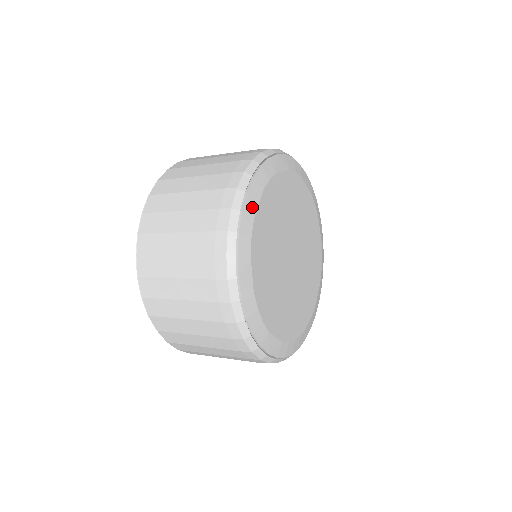
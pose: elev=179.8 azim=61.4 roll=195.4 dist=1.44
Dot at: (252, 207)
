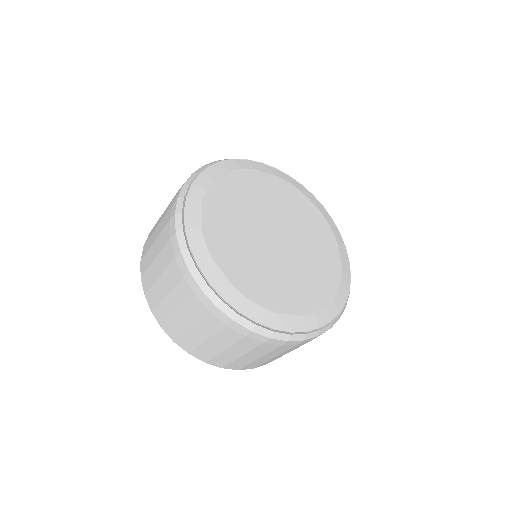
Dot at: (195, 221)
